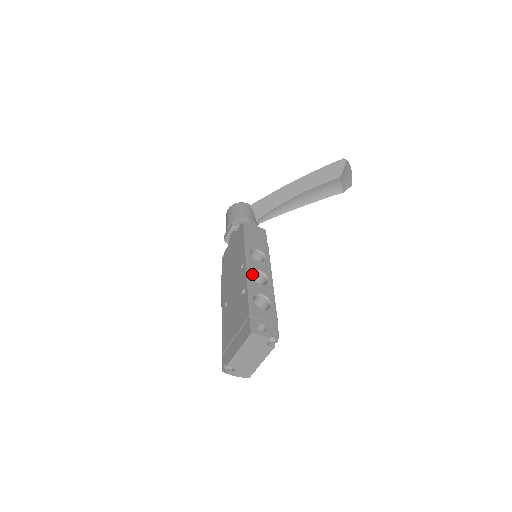
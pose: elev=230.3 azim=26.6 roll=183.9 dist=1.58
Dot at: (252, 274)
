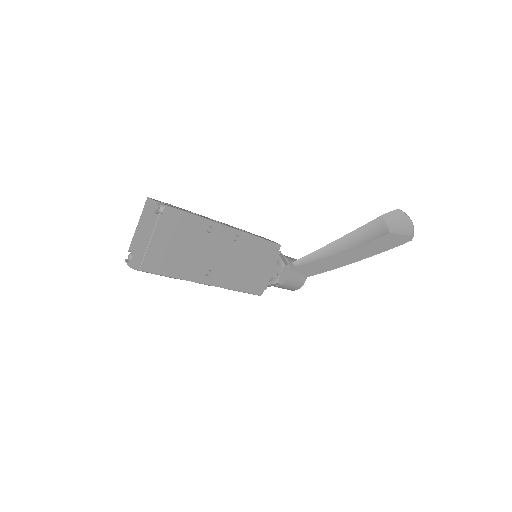
Dot at: occluded
